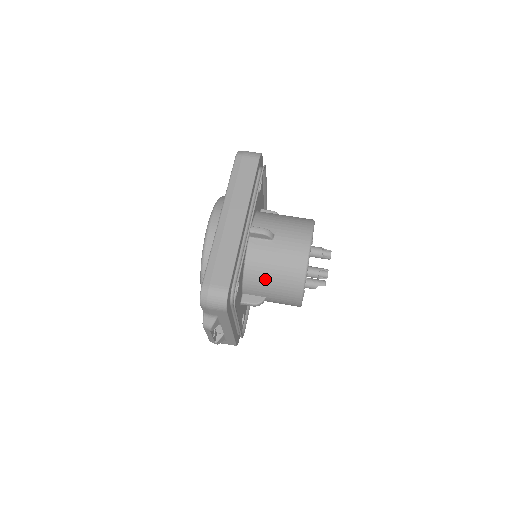
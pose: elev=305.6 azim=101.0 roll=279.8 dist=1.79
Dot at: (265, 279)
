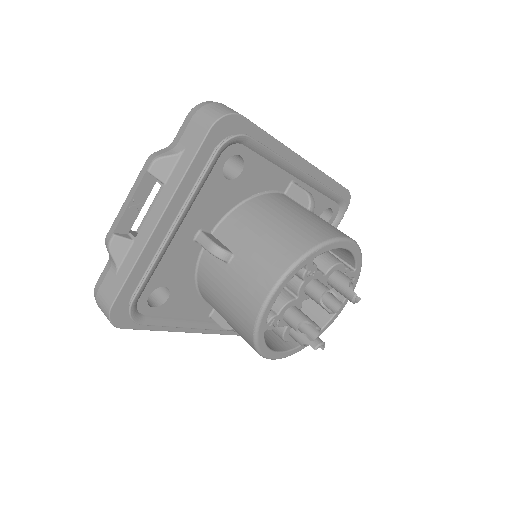
Dot at: (262, 221)
